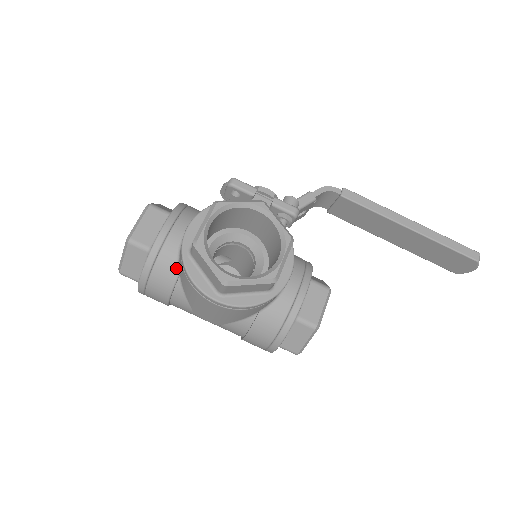
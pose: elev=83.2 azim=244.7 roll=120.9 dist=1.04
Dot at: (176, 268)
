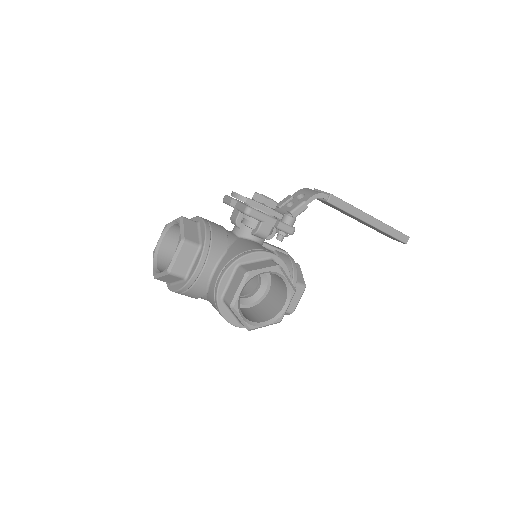
Dot at: (205, 291)
